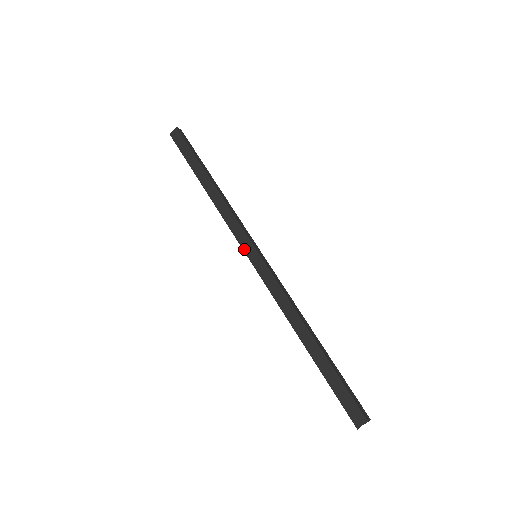
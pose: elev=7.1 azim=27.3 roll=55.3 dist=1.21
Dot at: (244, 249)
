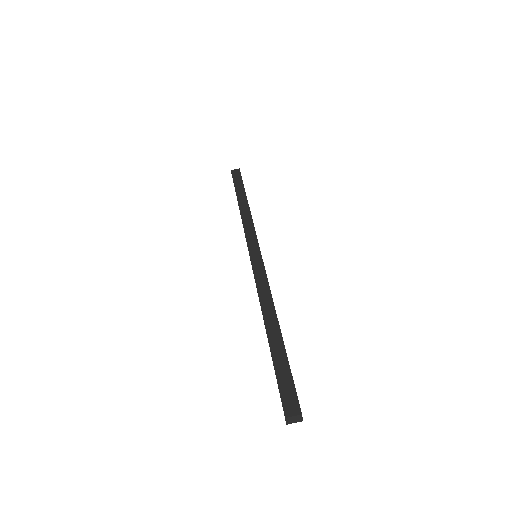
Dot at: (249, 246)
